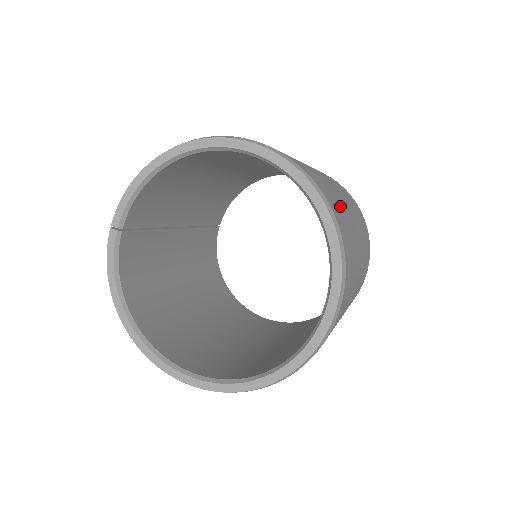
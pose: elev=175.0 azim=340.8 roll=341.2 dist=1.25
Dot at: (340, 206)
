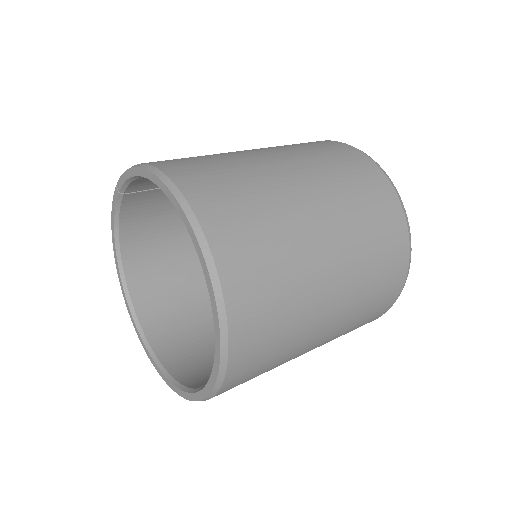
Dot at: (285, 317)
